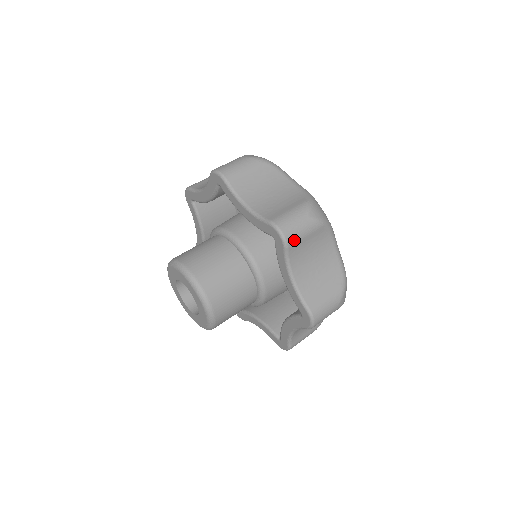
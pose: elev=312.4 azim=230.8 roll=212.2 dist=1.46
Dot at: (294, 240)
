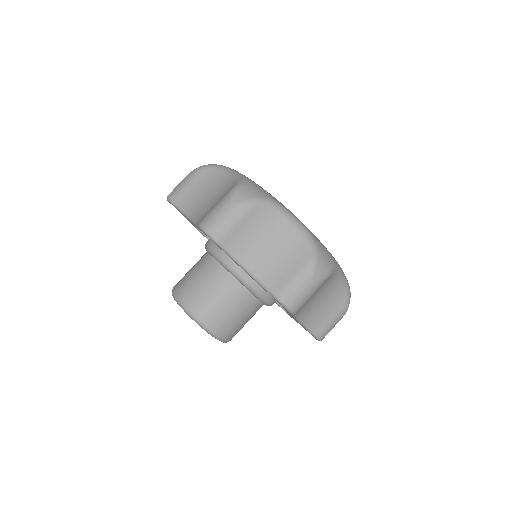
Dot at: occluded
